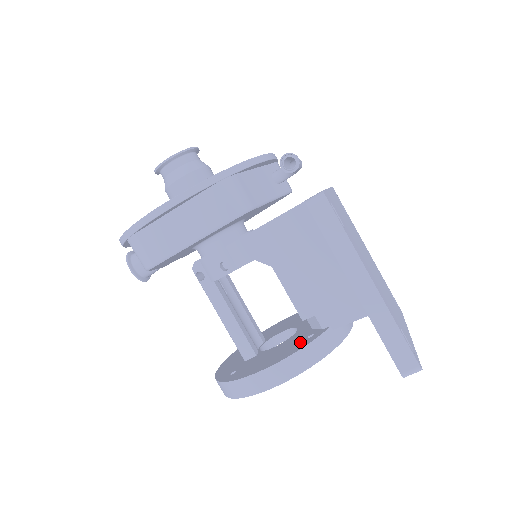
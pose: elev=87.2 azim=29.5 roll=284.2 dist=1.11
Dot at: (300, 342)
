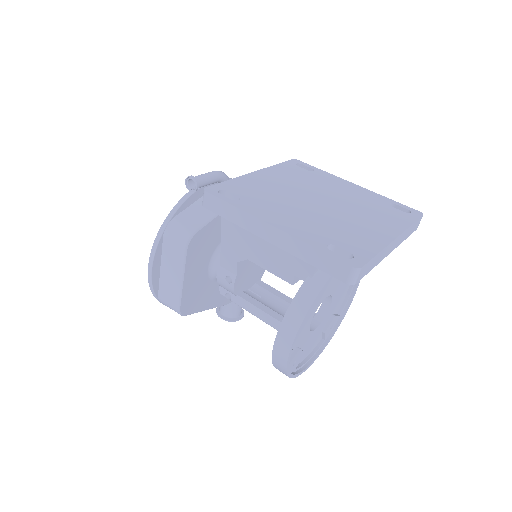
Dot at: occluded
